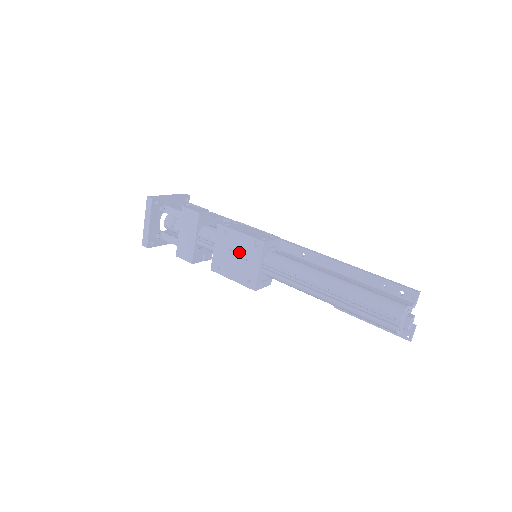
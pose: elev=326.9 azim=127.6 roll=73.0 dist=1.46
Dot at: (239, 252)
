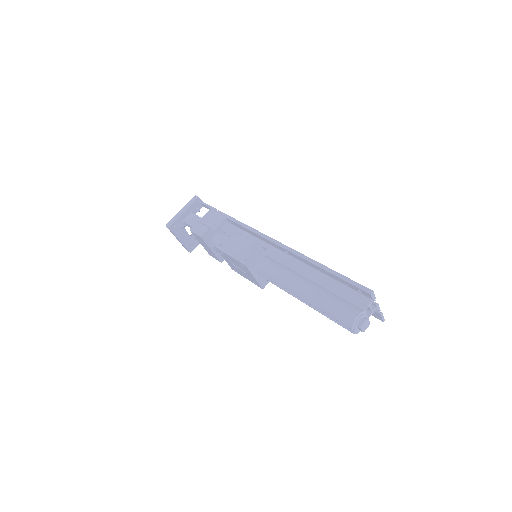
Dot at: (238, 266)
